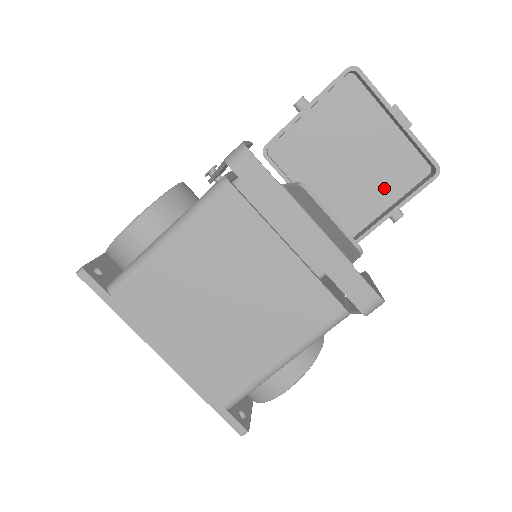
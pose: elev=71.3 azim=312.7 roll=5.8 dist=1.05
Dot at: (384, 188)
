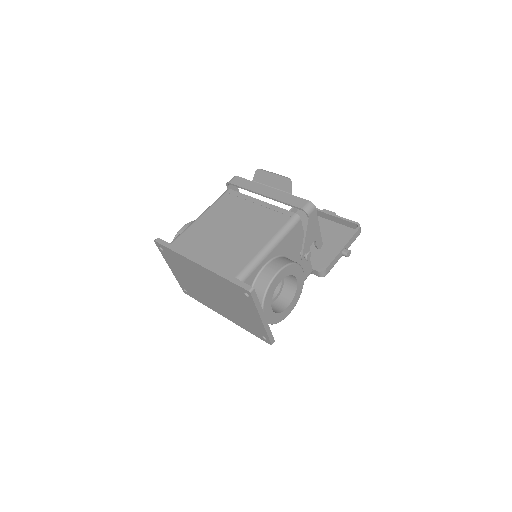
Dot at: (335, 246)
